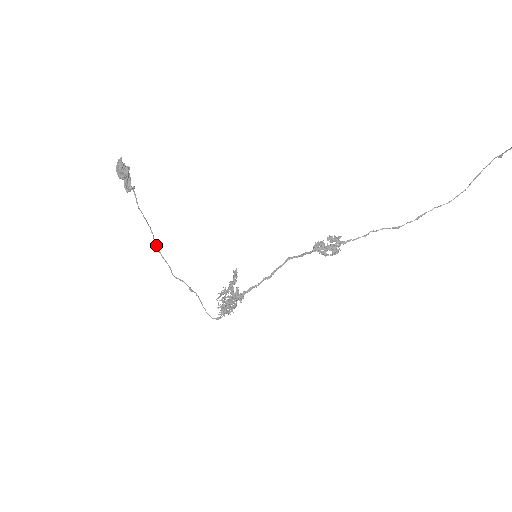
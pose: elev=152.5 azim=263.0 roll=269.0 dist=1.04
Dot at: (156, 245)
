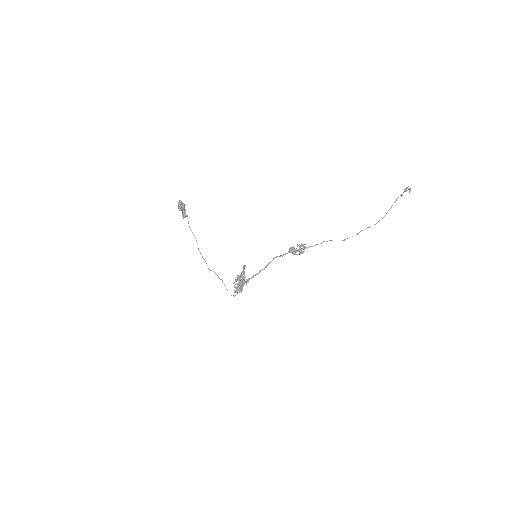
Dot at: (199, 250)
